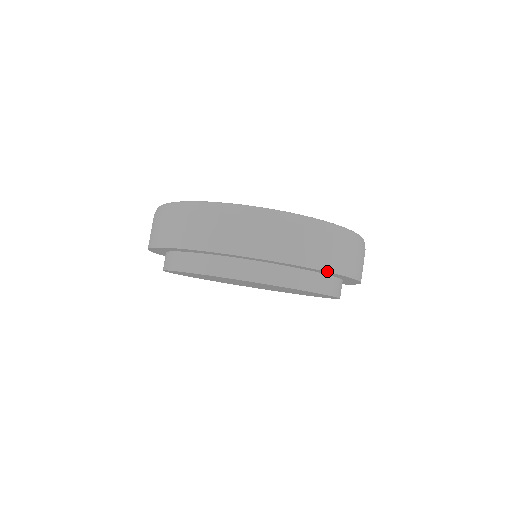
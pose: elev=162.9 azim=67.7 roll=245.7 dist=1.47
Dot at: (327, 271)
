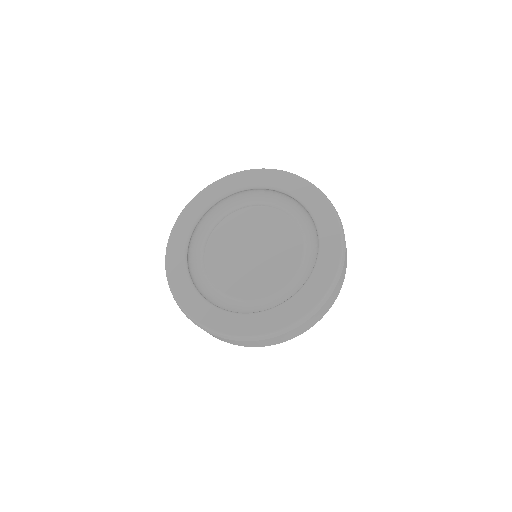
Dot at: occluded
